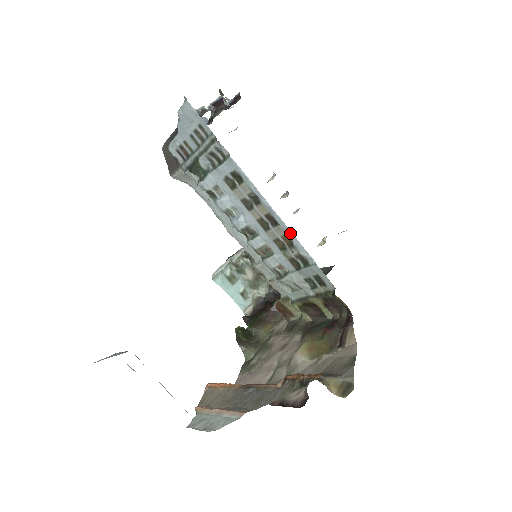
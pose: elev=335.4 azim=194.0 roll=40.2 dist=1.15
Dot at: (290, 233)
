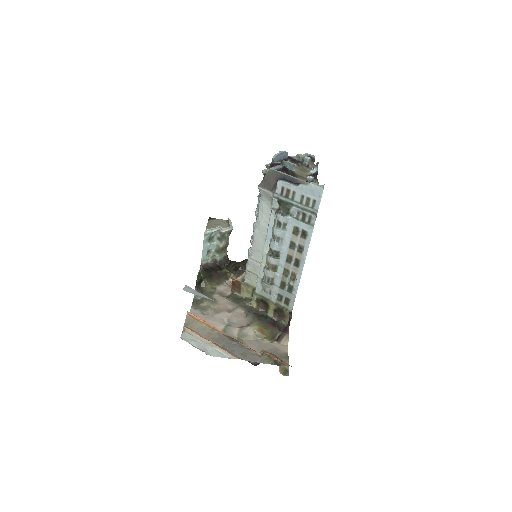
Dot at: (300, 276)
